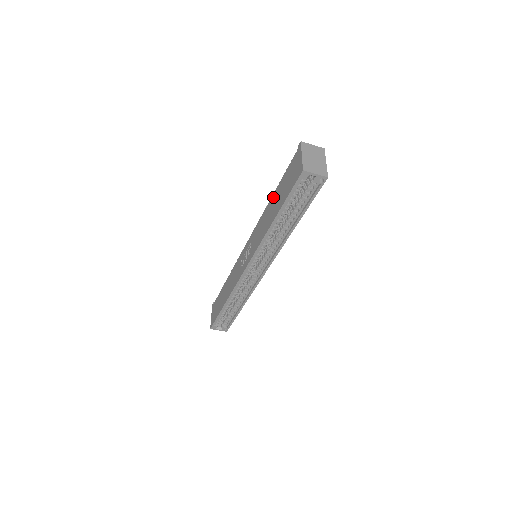
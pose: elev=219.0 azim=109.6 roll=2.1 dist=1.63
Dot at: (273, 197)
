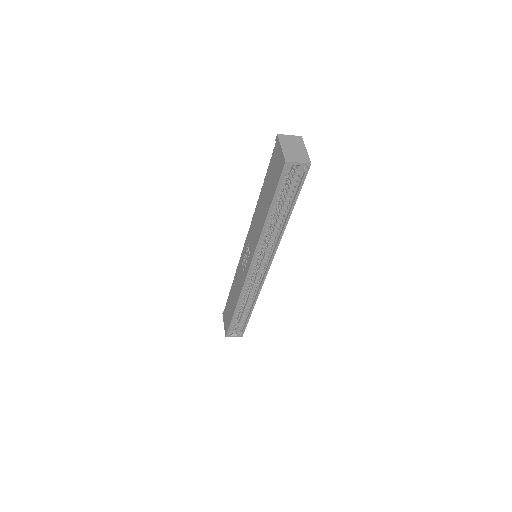
Dot at: (261, 194)
